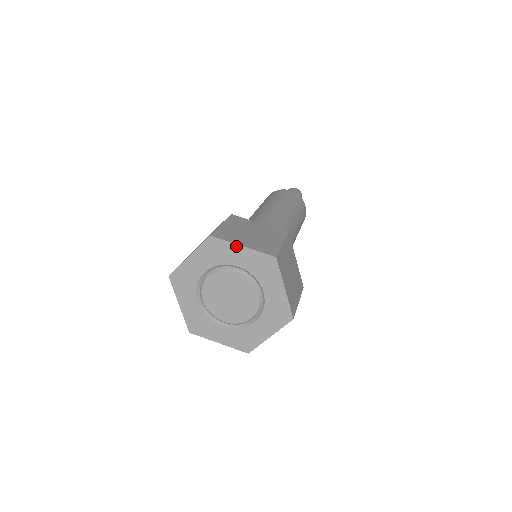
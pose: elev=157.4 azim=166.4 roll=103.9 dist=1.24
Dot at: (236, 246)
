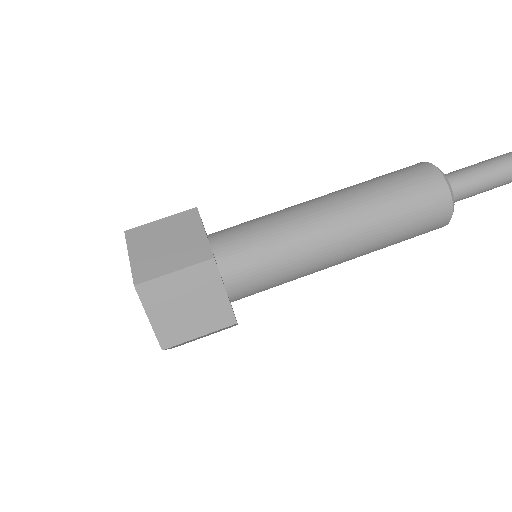
Dot at: (146, 312)
